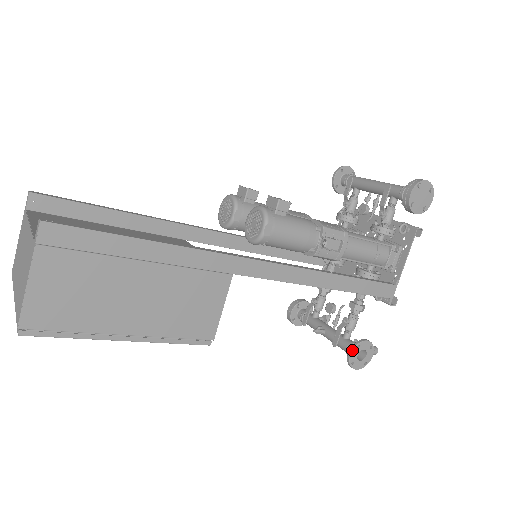
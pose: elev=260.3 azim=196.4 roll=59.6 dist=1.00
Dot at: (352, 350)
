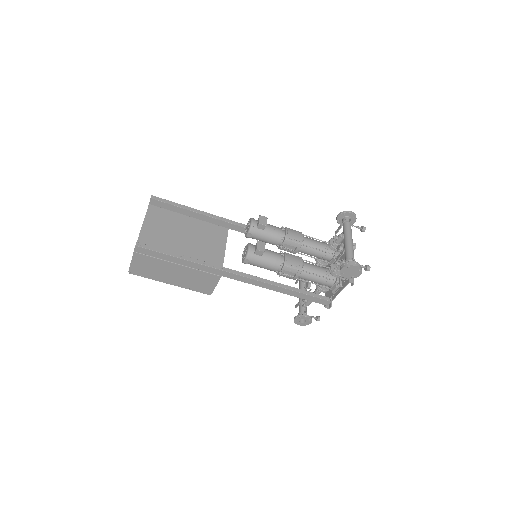
Dot at: (296, 317)
